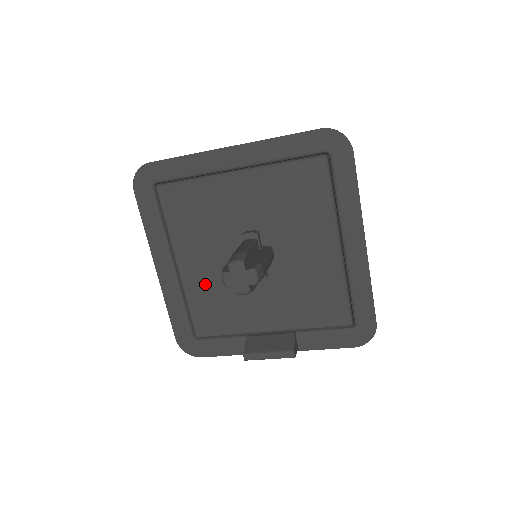
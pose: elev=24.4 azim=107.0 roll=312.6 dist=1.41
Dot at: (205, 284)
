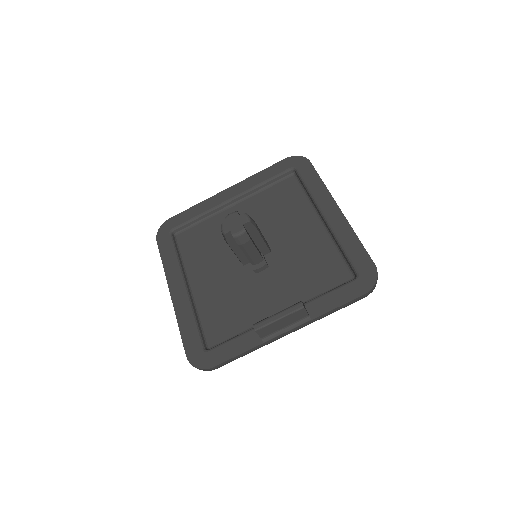
Dot at: (214, 295)
